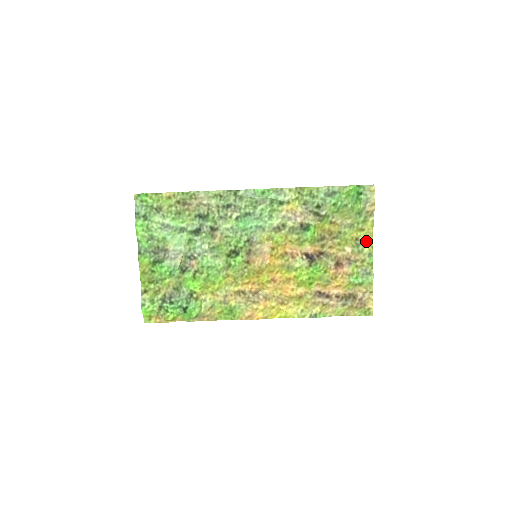
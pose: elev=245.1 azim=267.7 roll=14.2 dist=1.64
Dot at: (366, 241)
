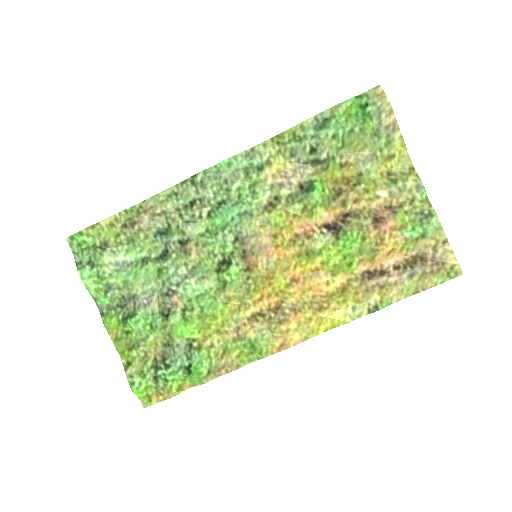
Dot at: (404, 171)
